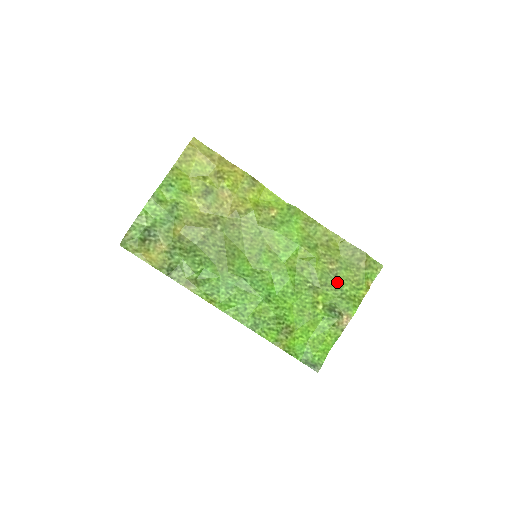
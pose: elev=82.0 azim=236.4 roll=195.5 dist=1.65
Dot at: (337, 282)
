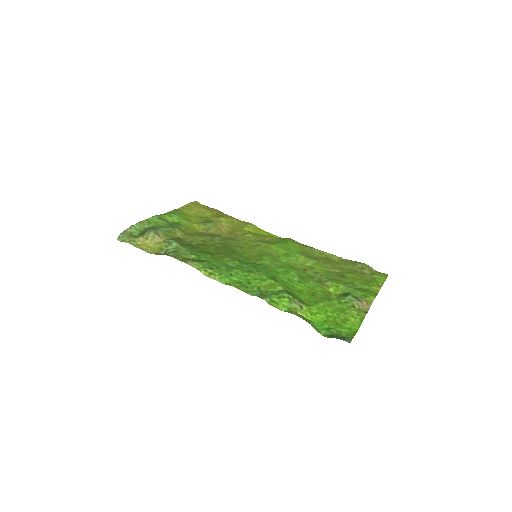
Dot at: (345, 279)
